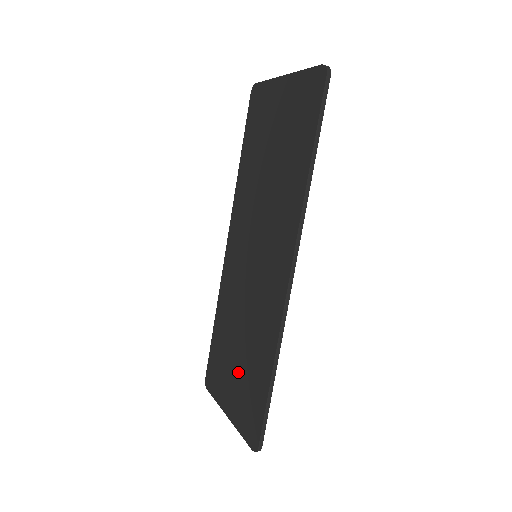
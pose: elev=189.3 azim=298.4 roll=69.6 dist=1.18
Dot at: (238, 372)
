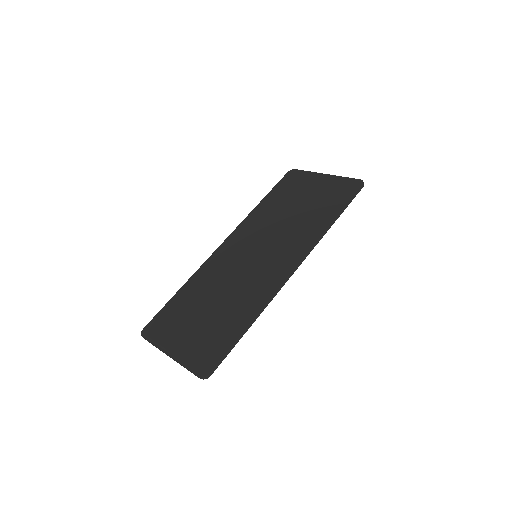
Dot at: (201, 324)
